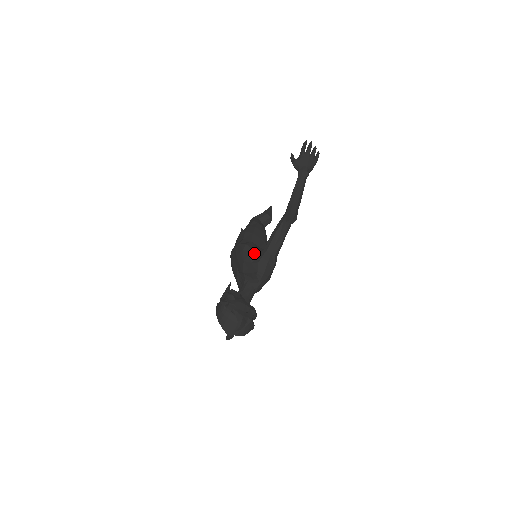
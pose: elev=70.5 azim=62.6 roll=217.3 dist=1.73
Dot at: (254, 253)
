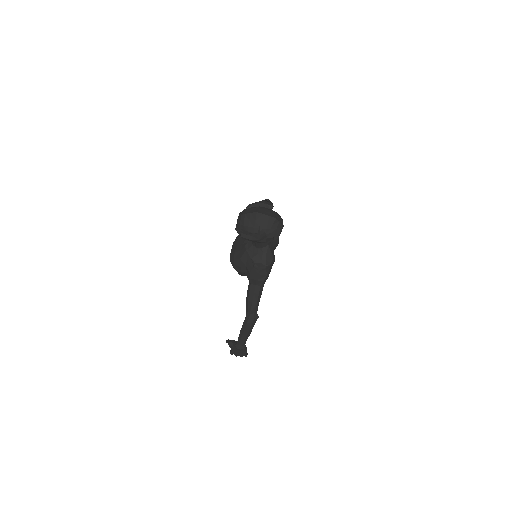
Dot at: occluded
